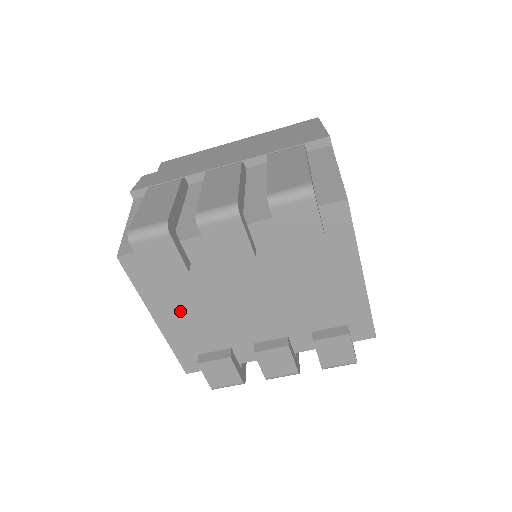
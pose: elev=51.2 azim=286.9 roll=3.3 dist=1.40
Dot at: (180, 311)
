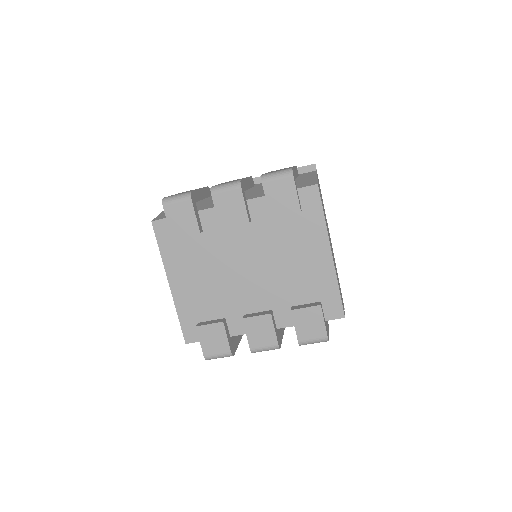
Dot at: (189, 275)
